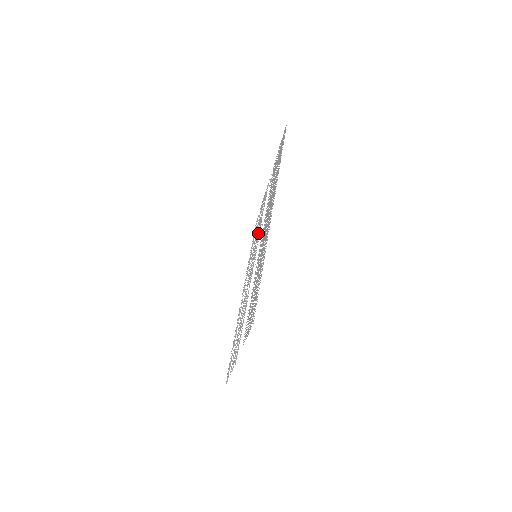
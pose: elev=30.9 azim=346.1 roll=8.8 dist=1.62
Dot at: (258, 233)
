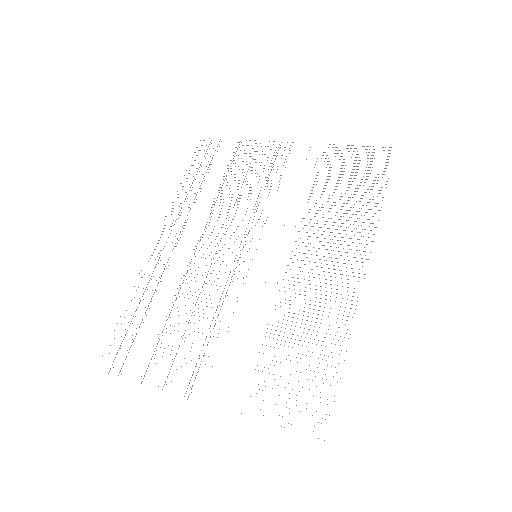
Dot at: occluded
